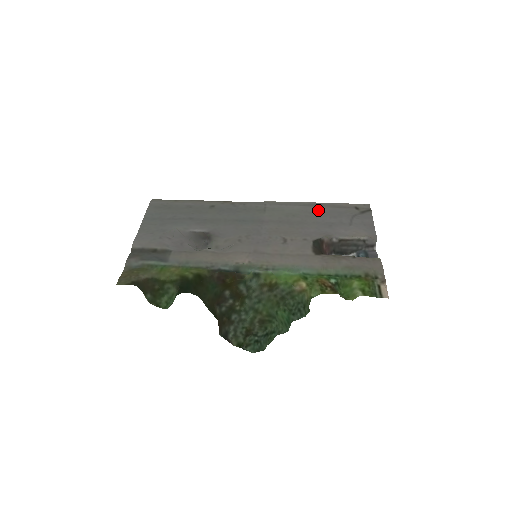
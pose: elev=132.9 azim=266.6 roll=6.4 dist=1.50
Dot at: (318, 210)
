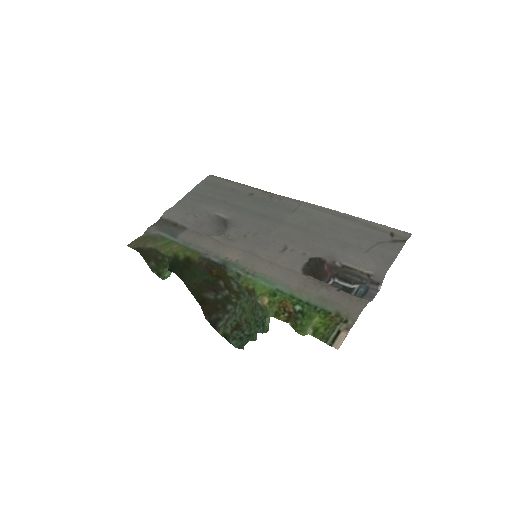
Dot at: (347, 225)
